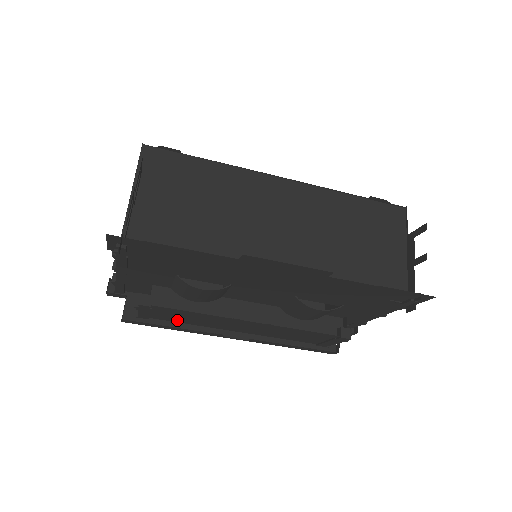
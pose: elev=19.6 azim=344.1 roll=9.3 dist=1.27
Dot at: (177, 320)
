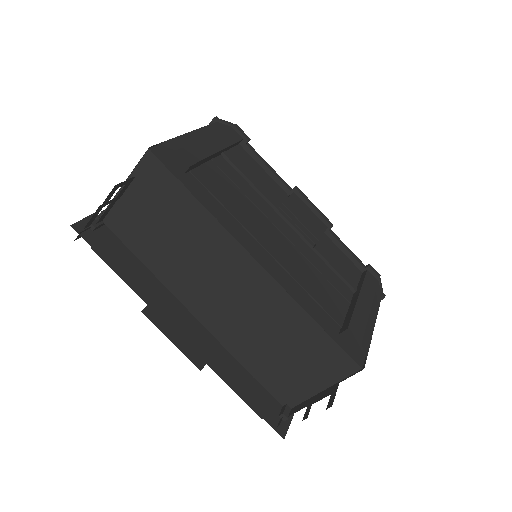
Dot at: occluded
